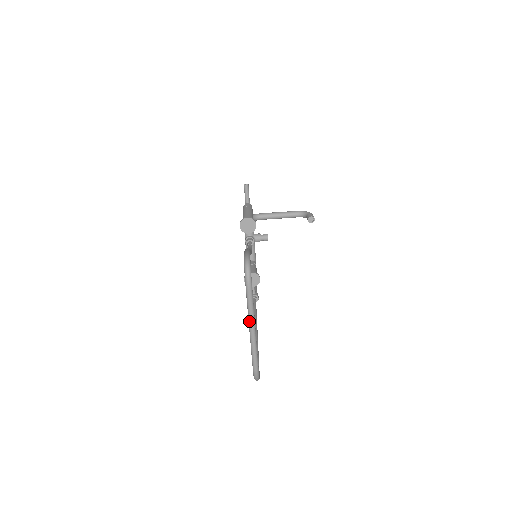
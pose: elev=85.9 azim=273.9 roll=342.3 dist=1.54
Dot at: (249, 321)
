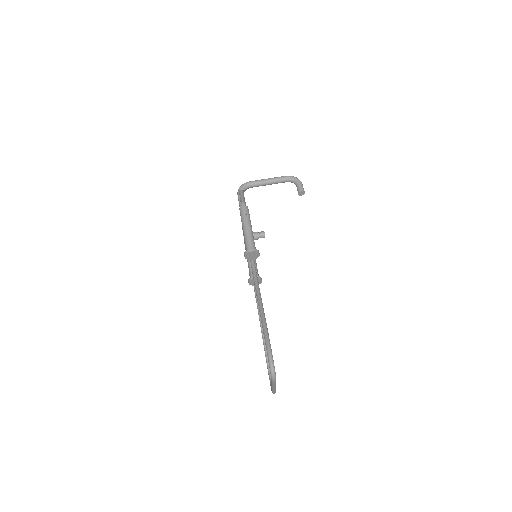
Dot at: (272, 386)
